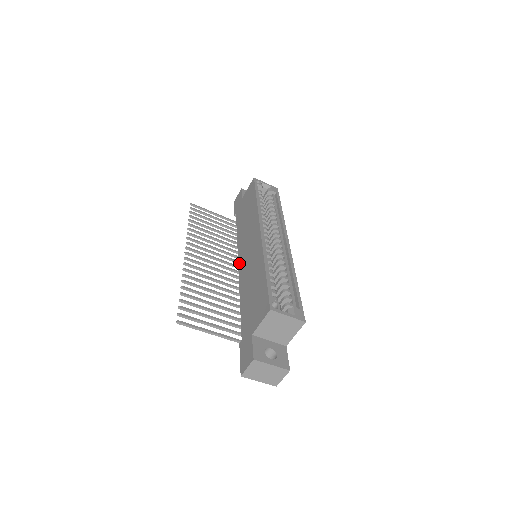
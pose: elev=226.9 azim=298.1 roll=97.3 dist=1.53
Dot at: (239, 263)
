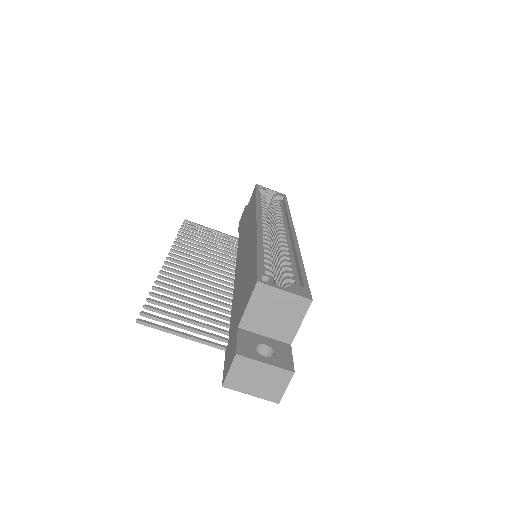
Dot at: (236, 268)
